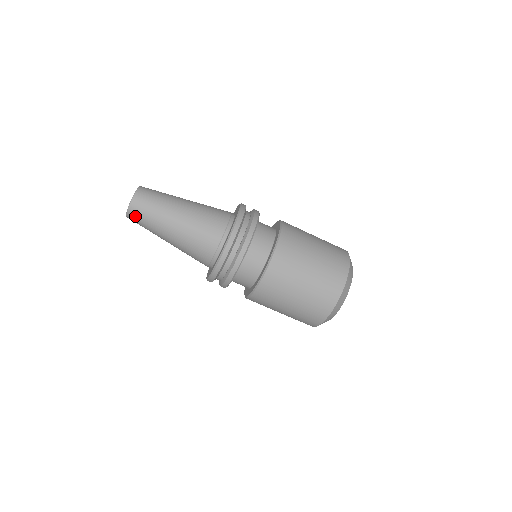
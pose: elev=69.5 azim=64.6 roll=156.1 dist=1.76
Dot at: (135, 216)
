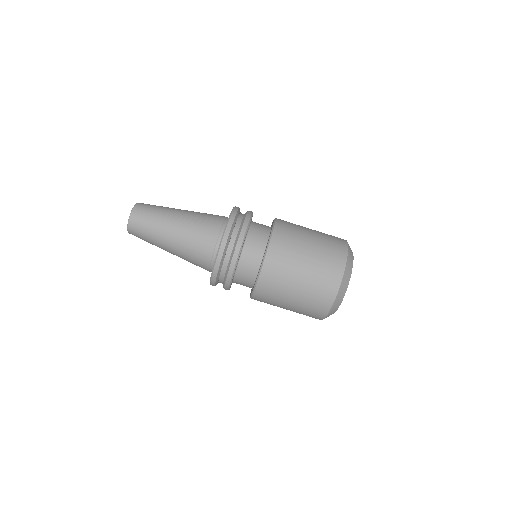
Dot at: (141, 210)
